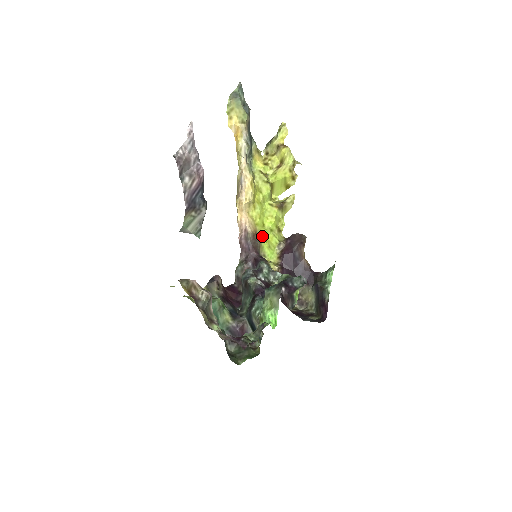
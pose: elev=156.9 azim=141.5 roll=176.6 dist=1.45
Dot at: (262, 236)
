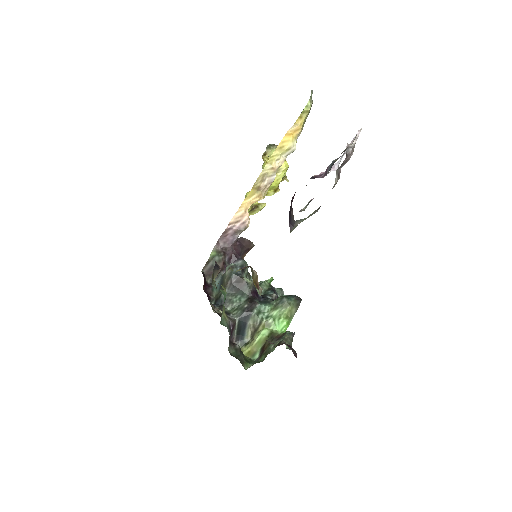
Dot at: occluded
